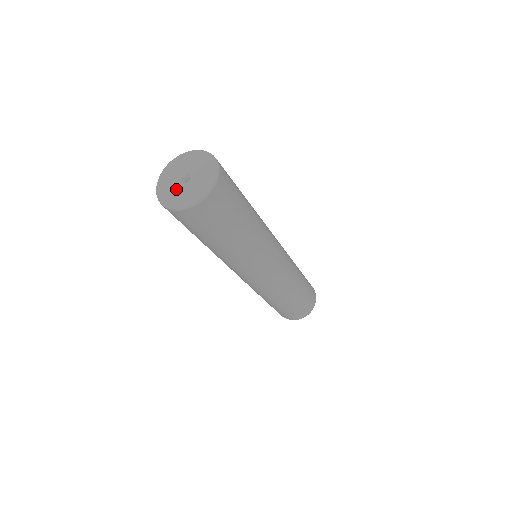
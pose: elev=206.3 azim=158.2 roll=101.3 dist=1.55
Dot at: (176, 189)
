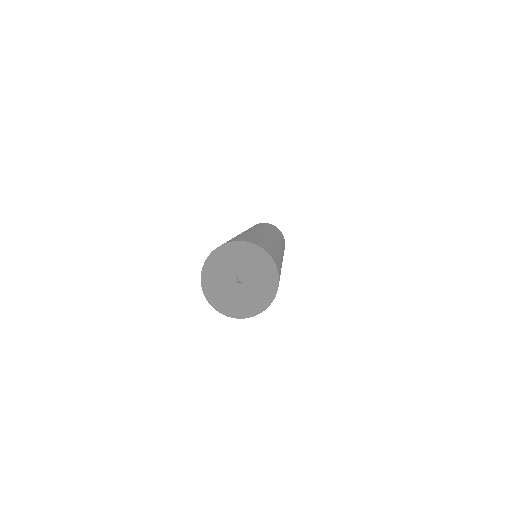
Dot at: (224, 276)
